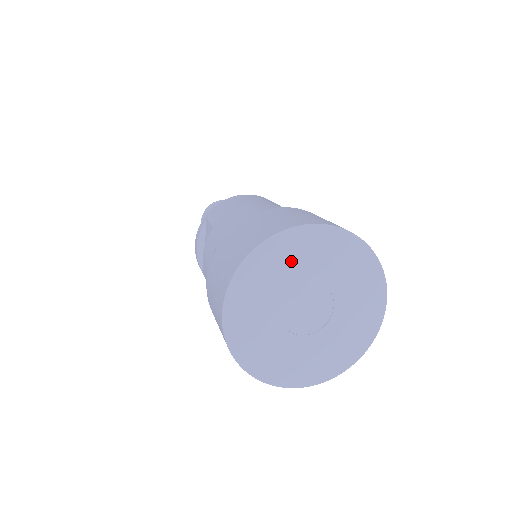
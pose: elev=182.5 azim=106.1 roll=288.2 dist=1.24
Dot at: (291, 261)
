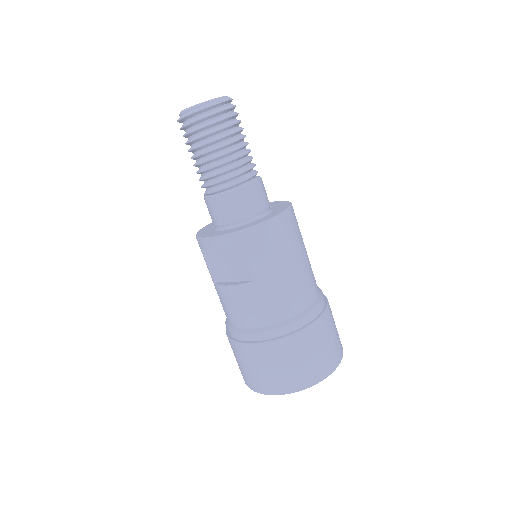
Dot at: occluded
